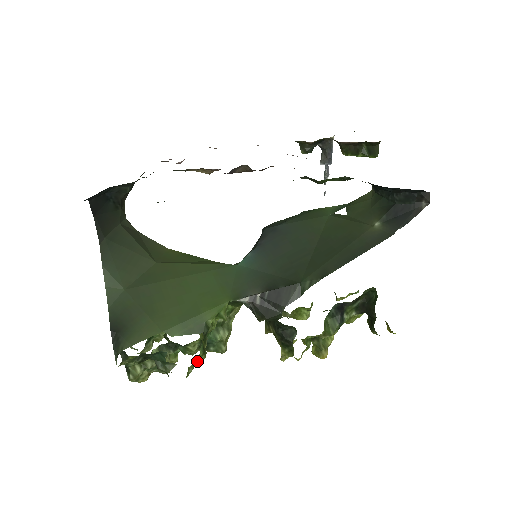
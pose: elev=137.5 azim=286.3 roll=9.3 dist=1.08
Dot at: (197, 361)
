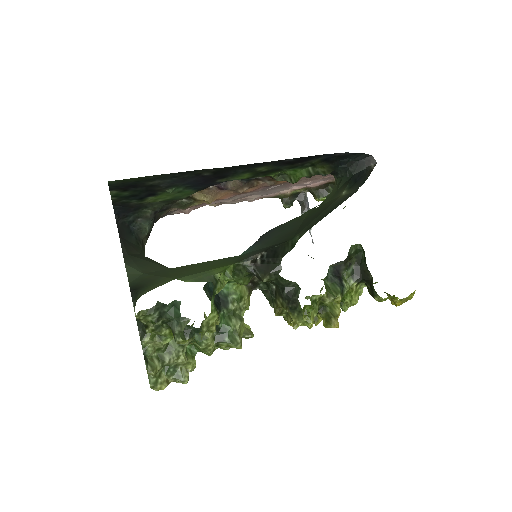
Dot at: (210, 317)
